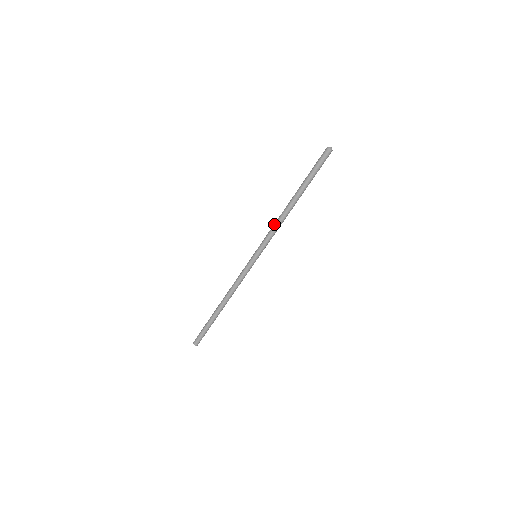
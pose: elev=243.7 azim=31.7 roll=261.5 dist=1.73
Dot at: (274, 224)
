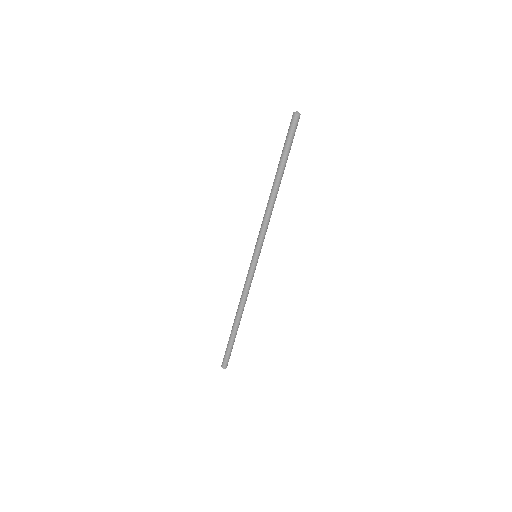
Dot at: (264, 216)
